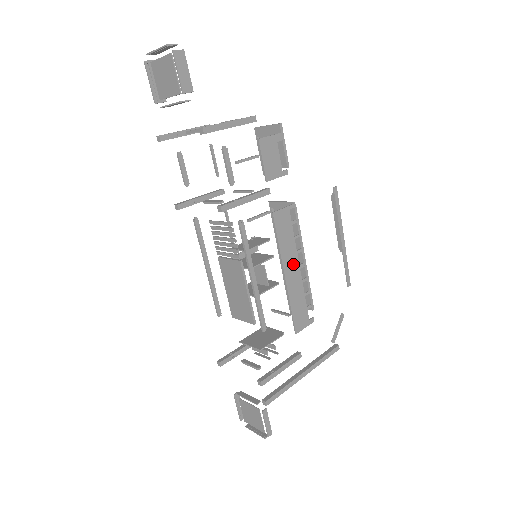
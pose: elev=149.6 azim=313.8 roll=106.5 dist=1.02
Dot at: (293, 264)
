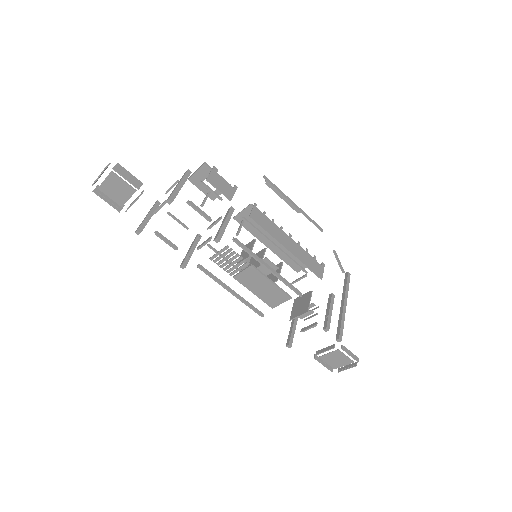
Dot at: (285, 239)
